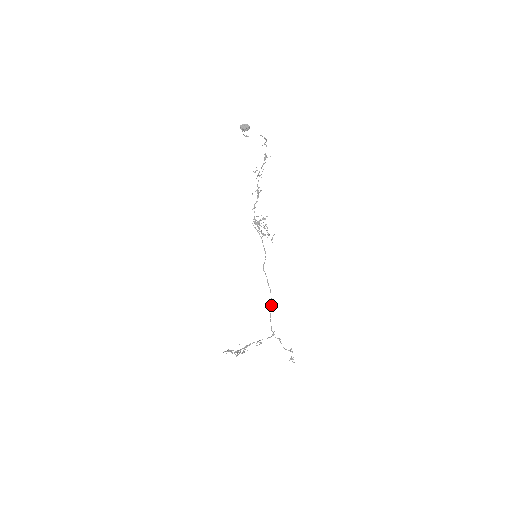
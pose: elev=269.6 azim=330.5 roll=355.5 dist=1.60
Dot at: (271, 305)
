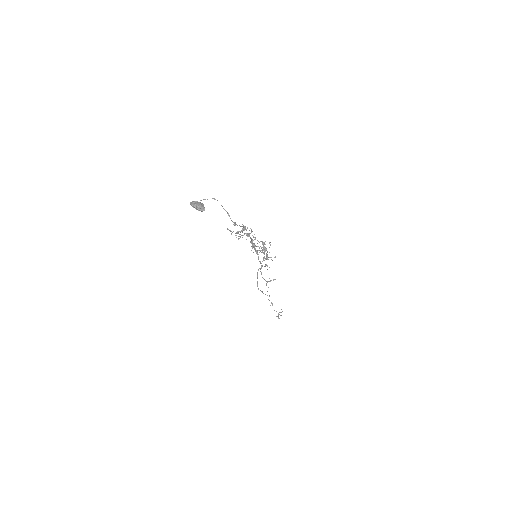
Dot at: (262, 292)
